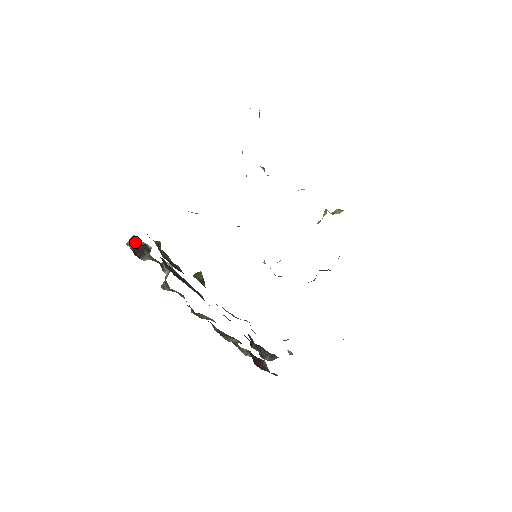
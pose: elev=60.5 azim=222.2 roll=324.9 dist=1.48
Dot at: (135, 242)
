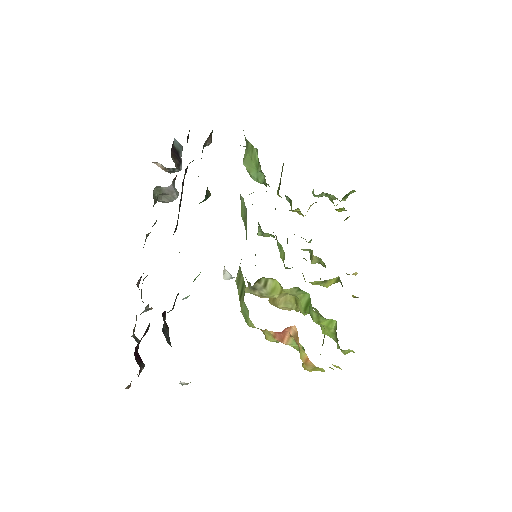
Dot at: occluded
